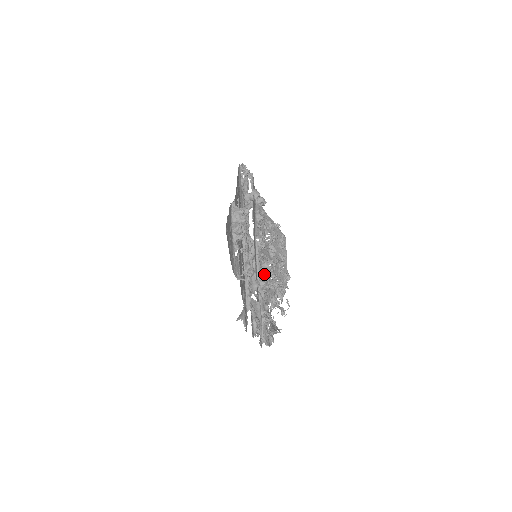
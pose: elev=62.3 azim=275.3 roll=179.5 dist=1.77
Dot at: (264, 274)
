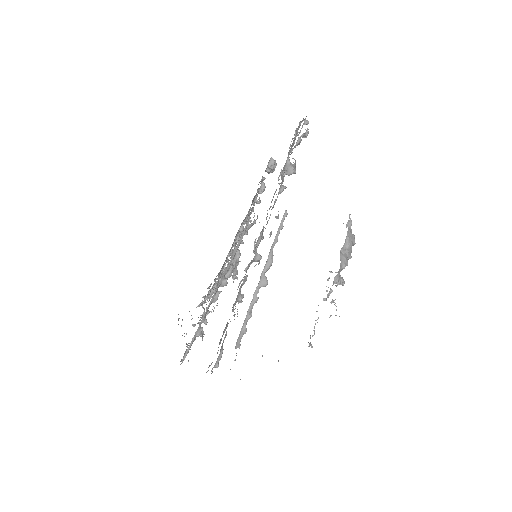
Dot at: (232, 271)
